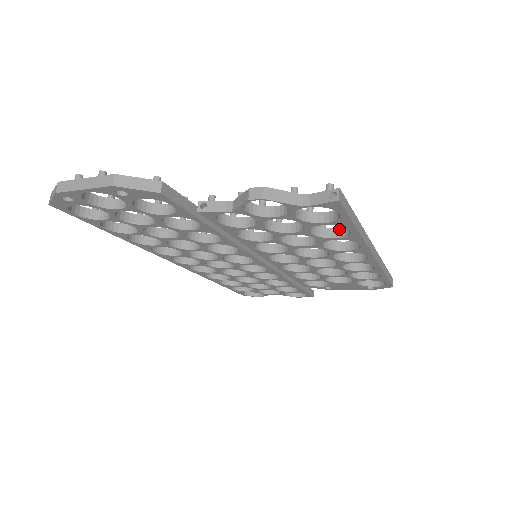
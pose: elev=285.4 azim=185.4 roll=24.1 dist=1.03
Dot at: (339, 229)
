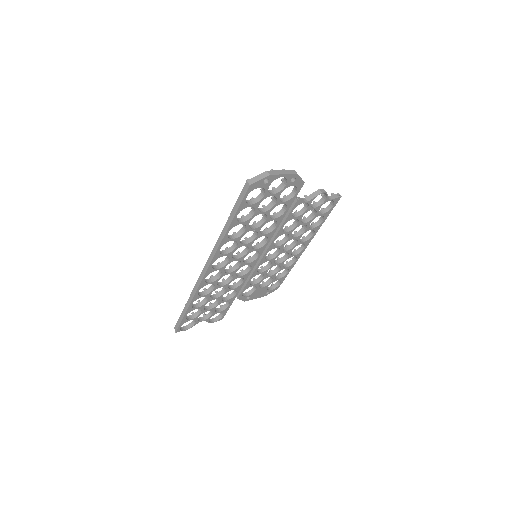
Dot at: (311, 225)
